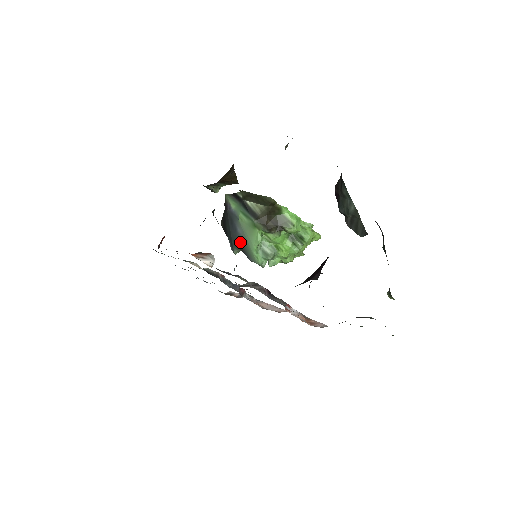
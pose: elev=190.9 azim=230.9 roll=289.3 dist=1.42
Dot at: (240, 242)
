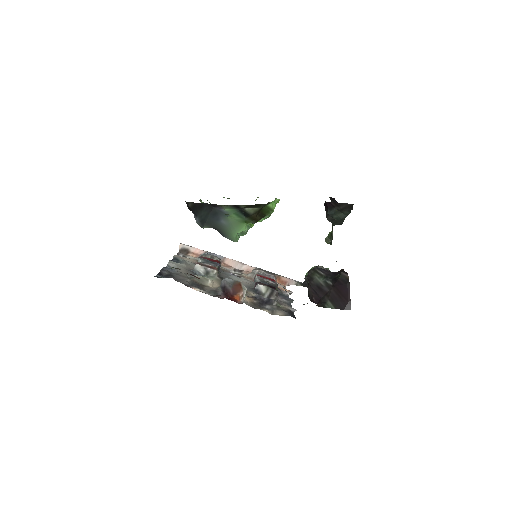
Dot at: (219, 227)
